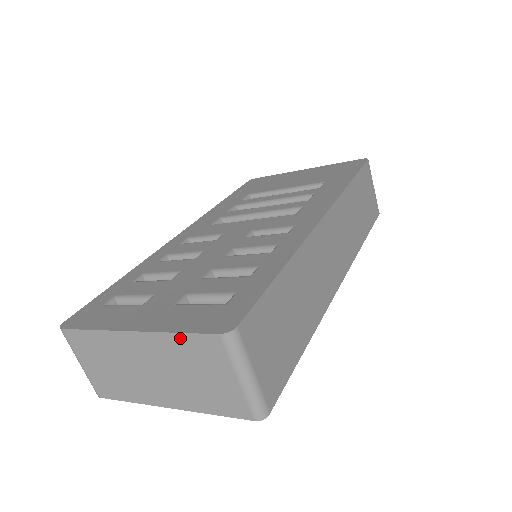
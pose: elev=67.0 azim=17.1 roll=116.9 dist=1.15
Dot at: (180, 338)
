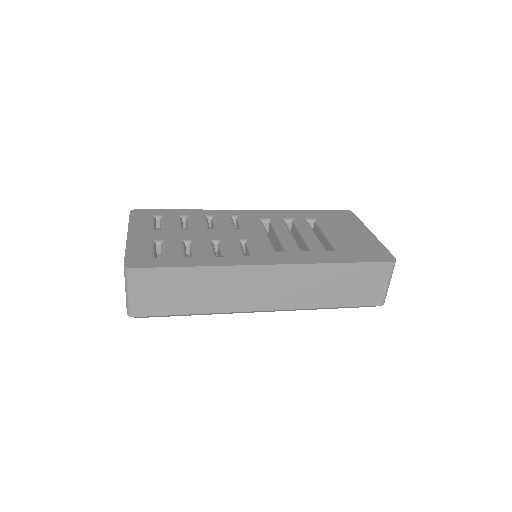
Dot at: occluded
